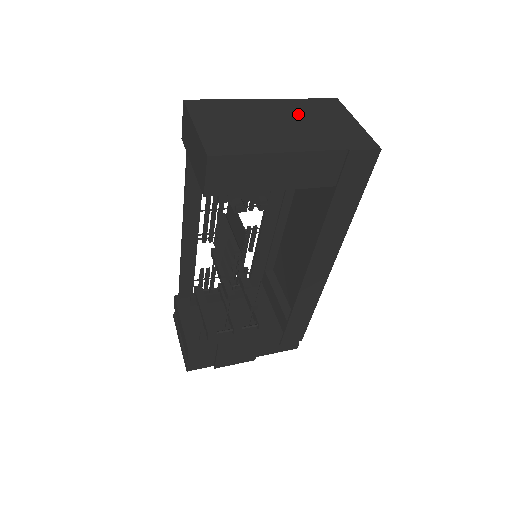
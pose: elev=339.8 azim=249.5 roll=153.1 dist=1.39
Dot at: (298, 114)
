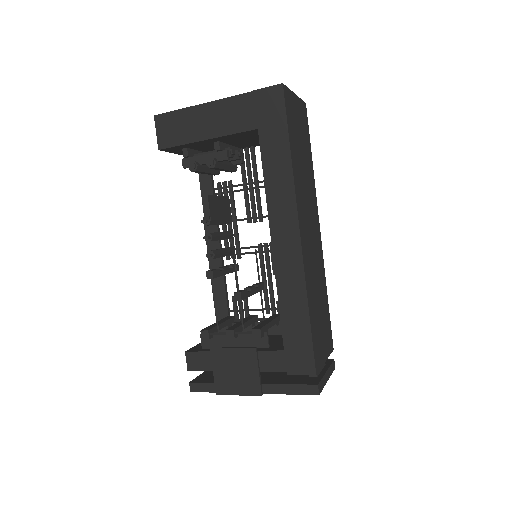
Dot at: occluded
